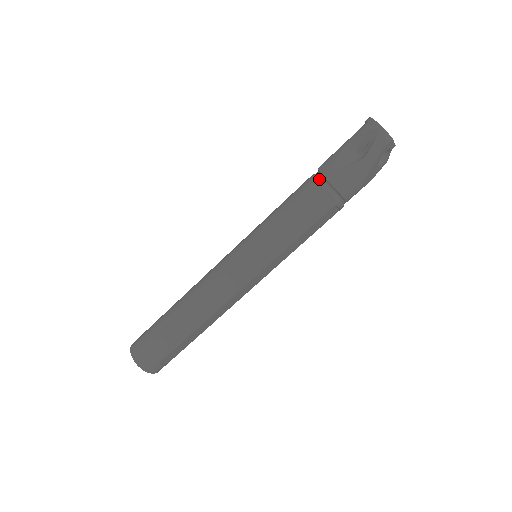
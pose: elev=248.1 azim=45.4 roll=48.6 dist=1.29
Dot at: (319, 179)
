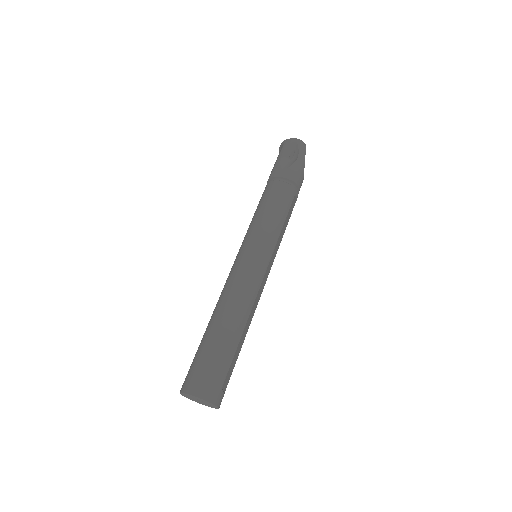
Dot at: (277, 180)
